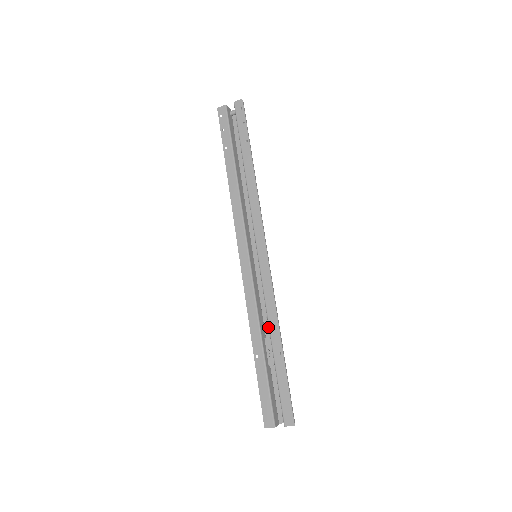
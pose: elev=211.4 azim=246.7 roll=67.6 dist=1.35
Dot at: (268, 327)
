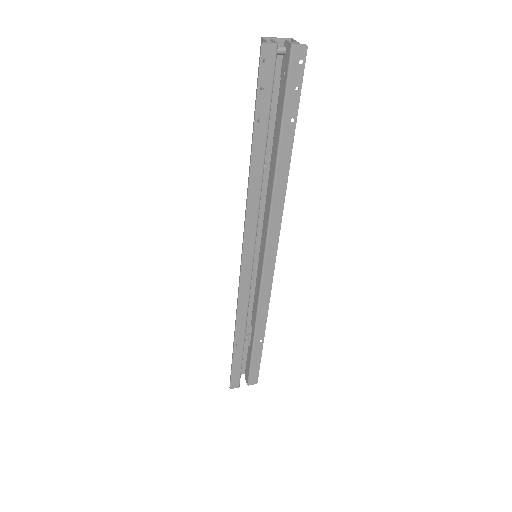
Dot at: occluded
